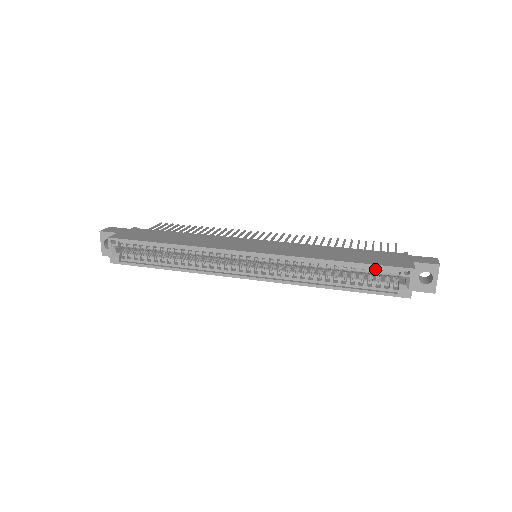
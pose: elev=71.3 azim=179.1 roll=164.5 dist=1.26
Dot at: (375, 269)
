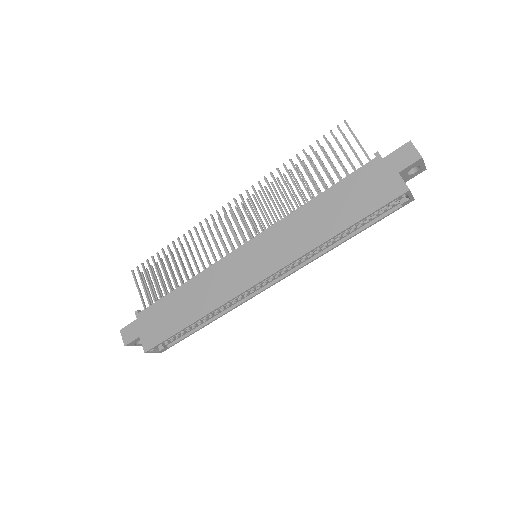
Dot at: (374, 211)
